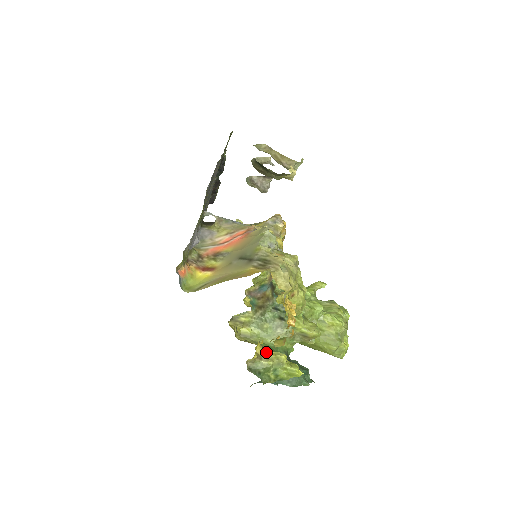
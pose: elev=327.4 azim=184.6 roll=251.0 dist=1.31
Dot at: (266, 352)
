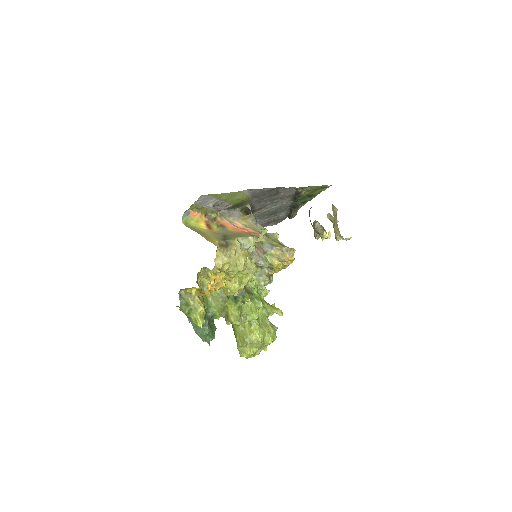
Dot at: (196, 296)
